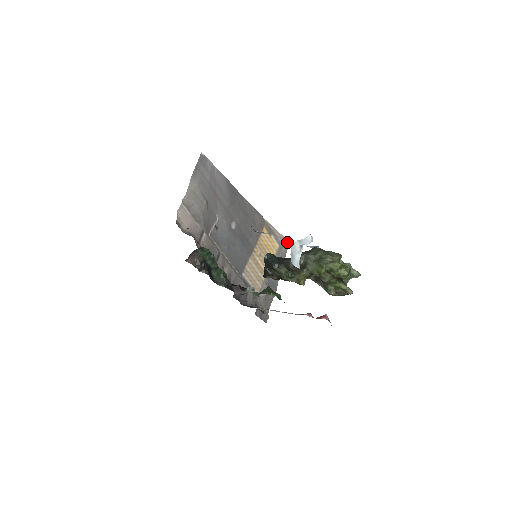
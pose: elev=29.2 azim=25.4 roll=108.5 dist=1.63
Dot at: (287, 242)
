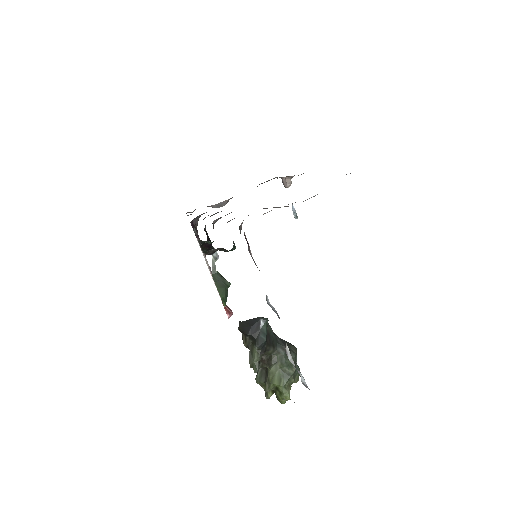
Dot at: (287, 179)
